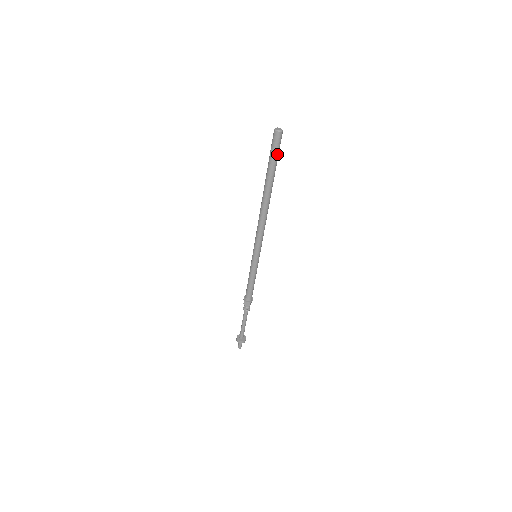
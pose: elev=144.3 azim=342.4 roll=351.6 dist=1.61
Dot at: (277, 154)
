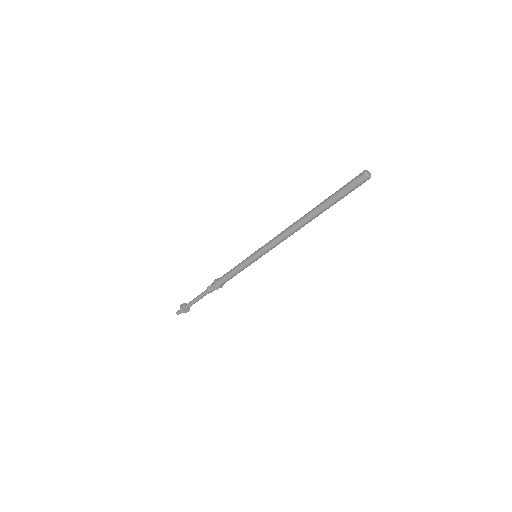
Dot at: (350, 192)
